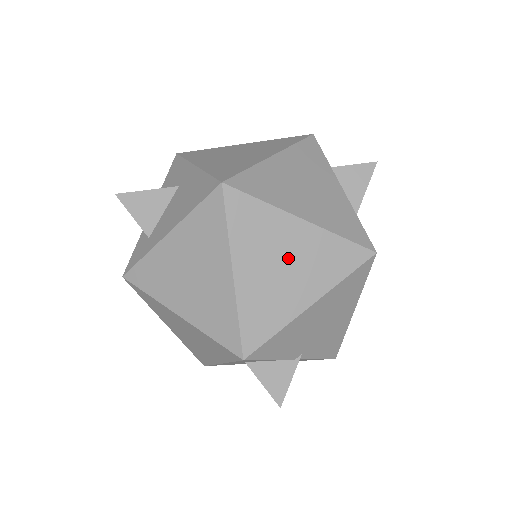
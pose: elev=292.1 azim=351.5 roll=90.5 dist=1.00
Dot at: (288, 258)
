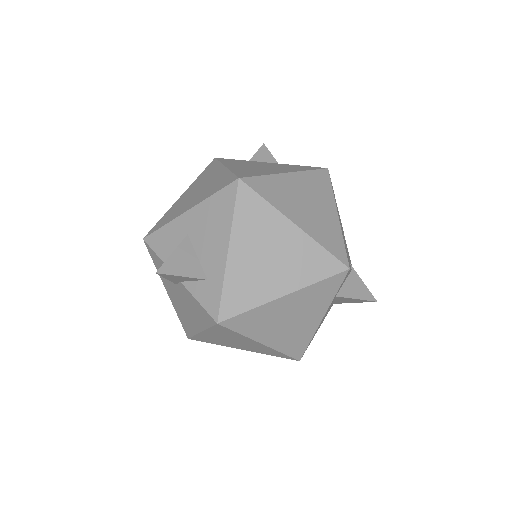
Dot at: (305, 197)
